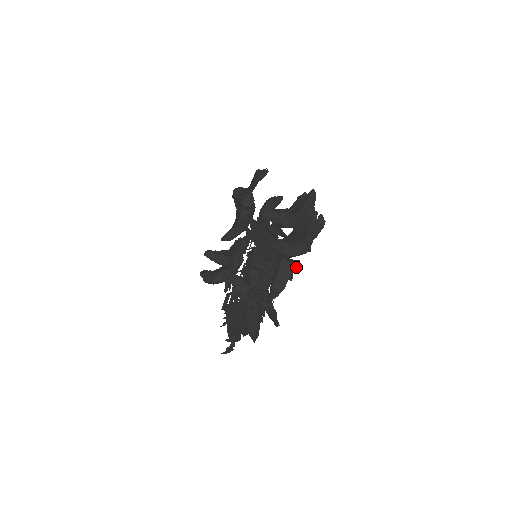
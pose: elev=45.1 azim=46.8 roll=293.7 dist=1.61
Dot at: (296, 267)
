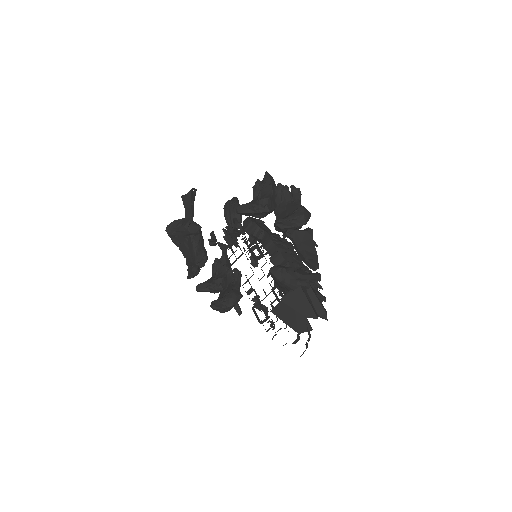
Dot at: (312, 233)
